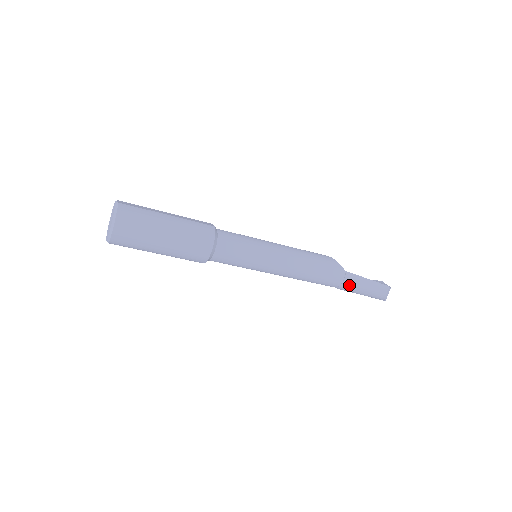
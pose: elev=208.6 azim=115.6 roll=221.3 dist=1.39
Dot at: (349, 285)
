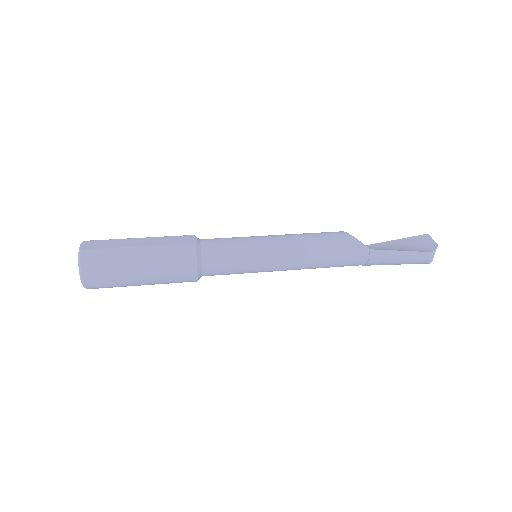
Dot at: (377, 262)
